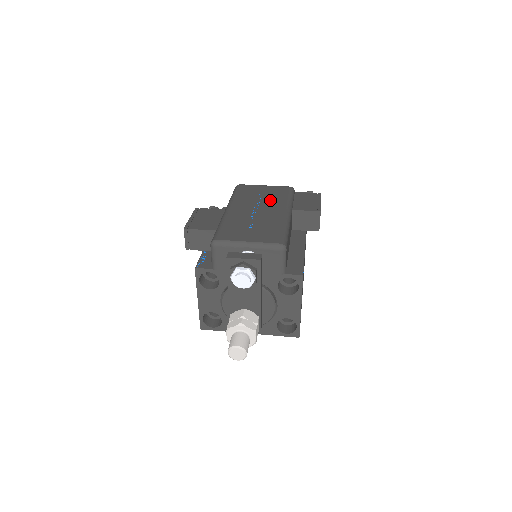
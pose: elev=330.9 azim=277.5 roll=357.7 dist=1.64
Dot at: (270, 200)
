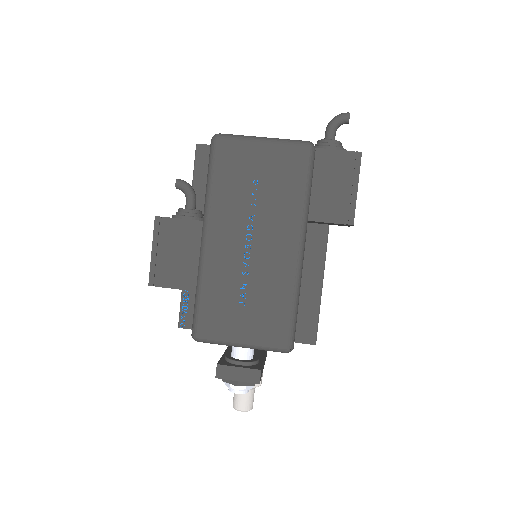
Dot at: (271, 207)
